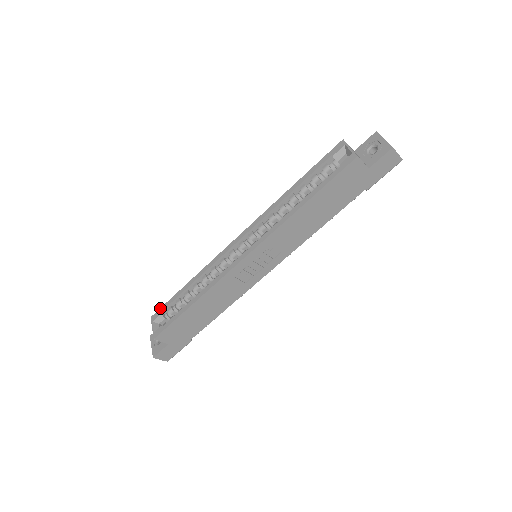
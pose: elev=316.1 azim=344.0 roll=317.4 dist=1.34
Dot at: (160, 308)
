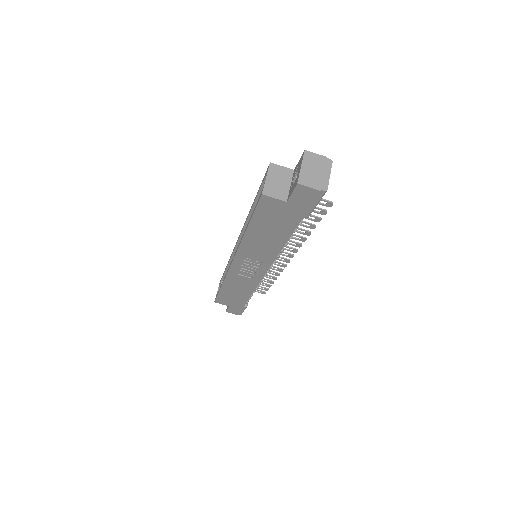
Dot at: occluded
